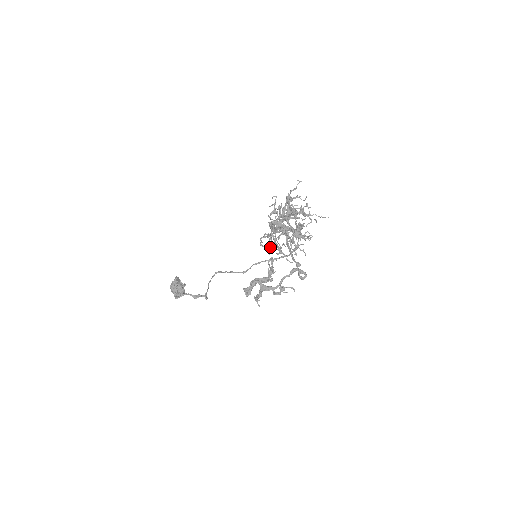
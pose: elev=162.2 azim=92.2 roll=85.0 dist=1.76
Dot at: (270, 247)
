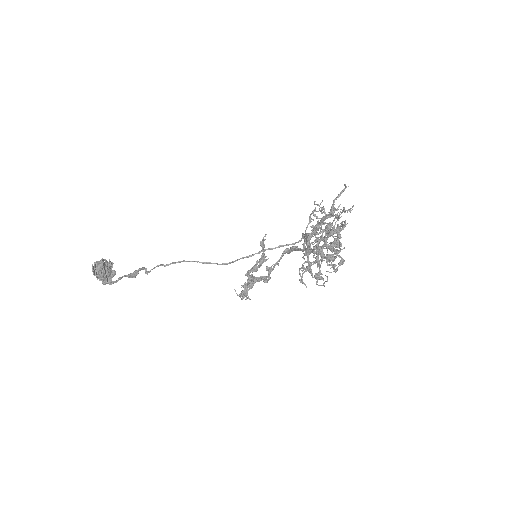
Dot at: occluded
